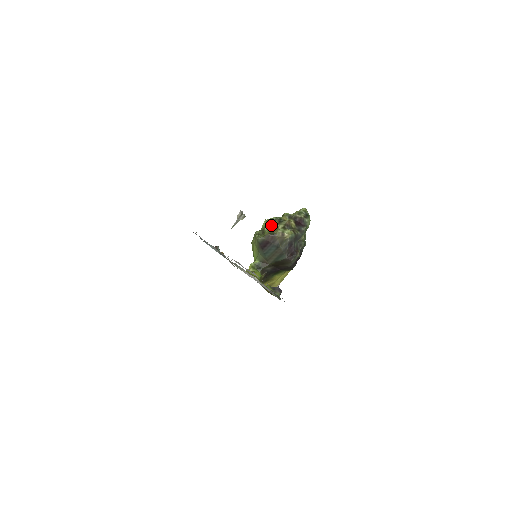
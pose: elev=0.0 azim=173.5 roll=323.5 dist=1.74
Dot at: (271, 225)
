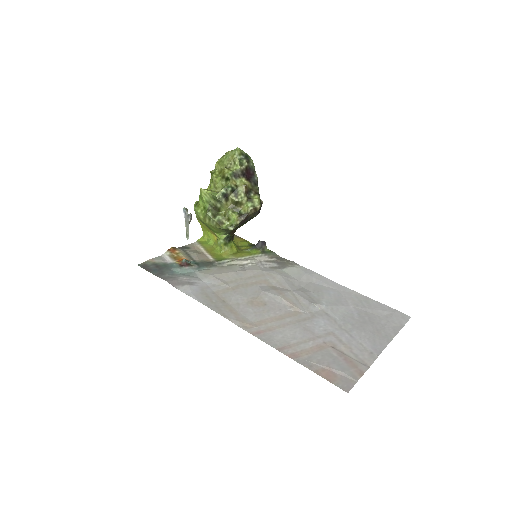
Dot at: (227, 202)
